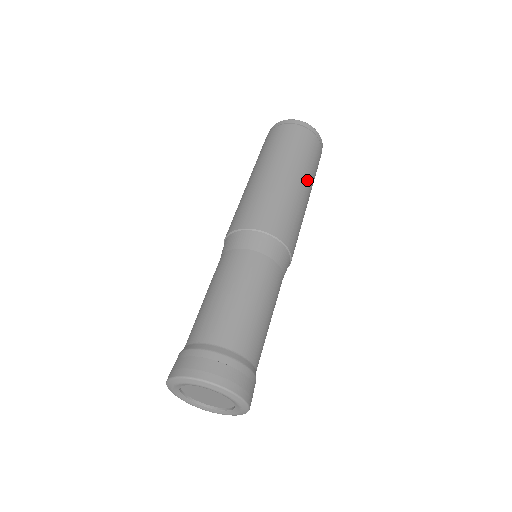
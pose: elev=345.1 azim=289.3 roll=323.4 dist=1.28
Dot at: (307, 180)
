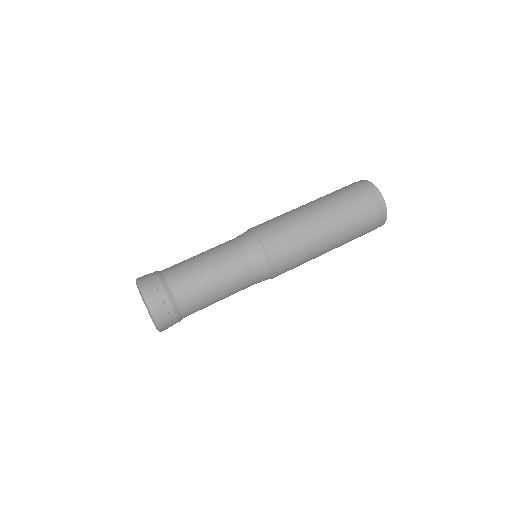
Dot at: (337, 236)
